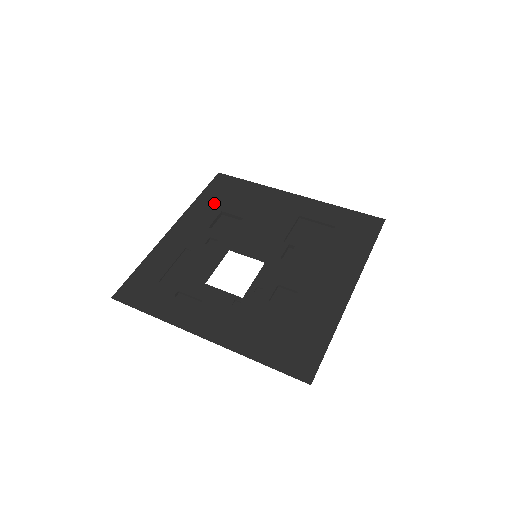
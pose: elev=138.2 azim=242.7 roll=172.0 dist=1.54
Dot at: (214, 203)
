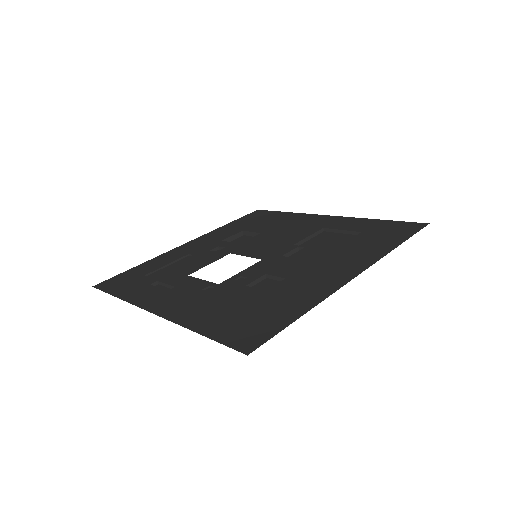
Dot at: (239, 226)
